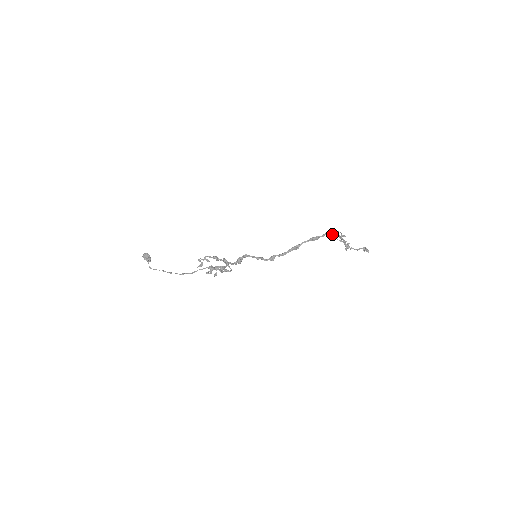
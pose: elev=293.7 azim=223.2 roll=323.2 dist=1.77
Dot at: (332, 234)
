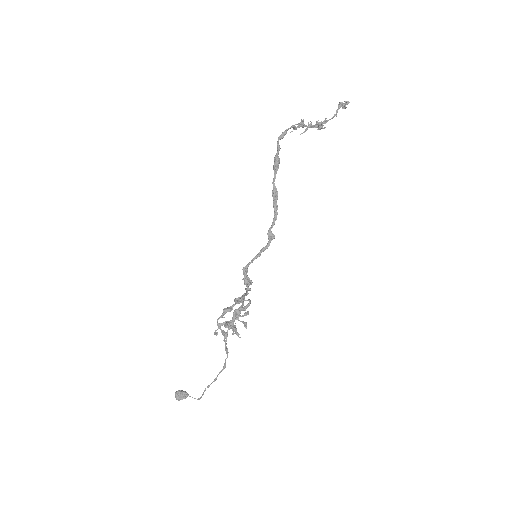
Dot at: (283, 135)
